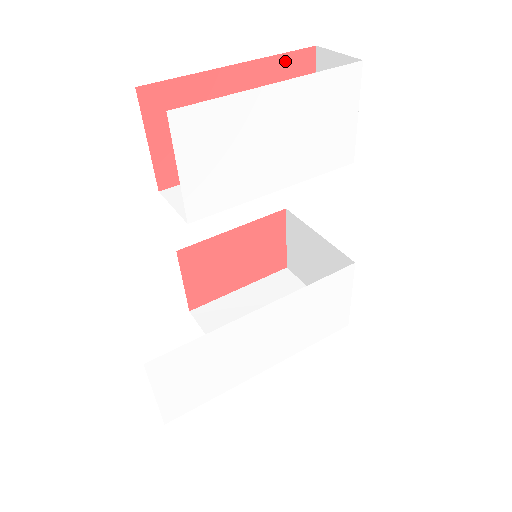
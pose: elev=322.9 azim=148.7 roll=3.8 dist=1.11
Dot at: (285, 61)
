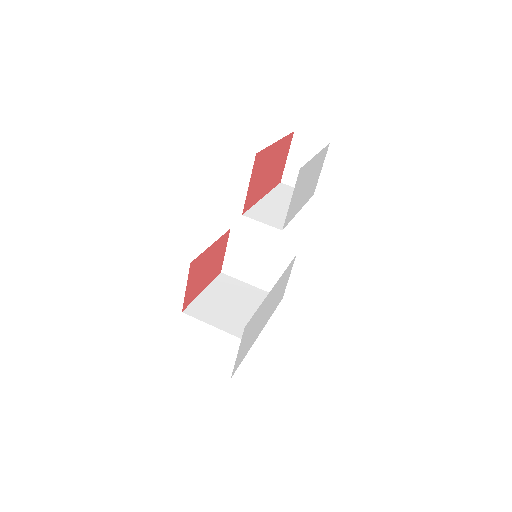
Dot at: (286, 139)
